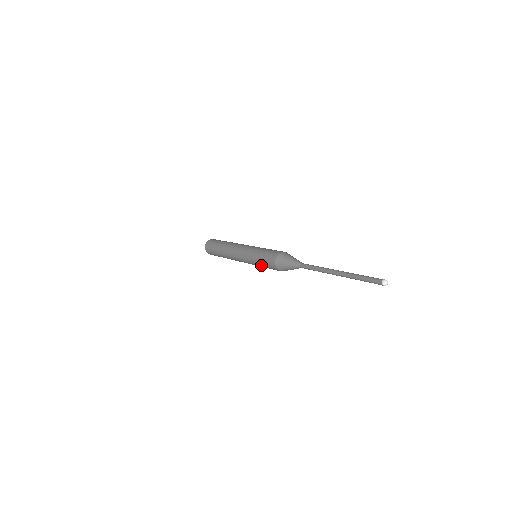
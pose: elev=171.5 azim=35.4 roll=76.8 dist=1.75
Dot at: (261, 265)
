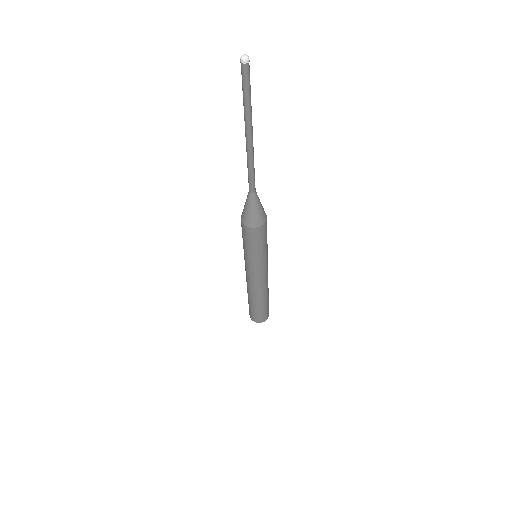
Dot at: (252, 250)
